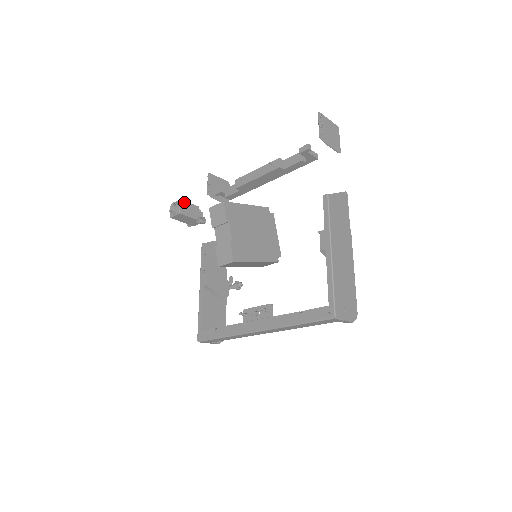
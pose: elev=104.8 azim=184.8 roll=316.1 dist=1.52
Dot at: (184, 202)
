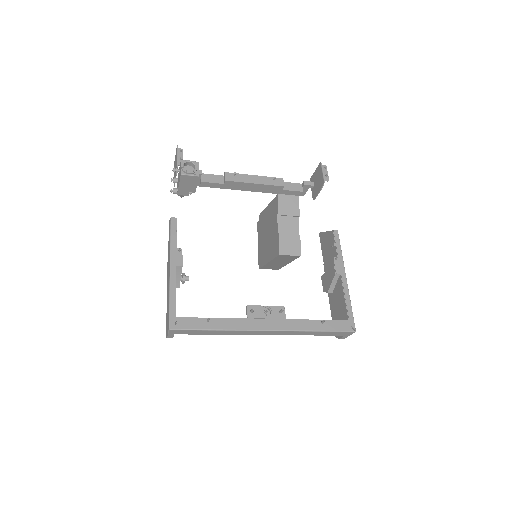
Dot at: occluded
